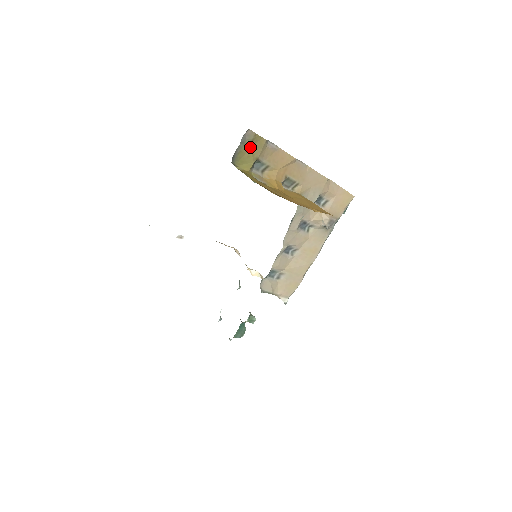
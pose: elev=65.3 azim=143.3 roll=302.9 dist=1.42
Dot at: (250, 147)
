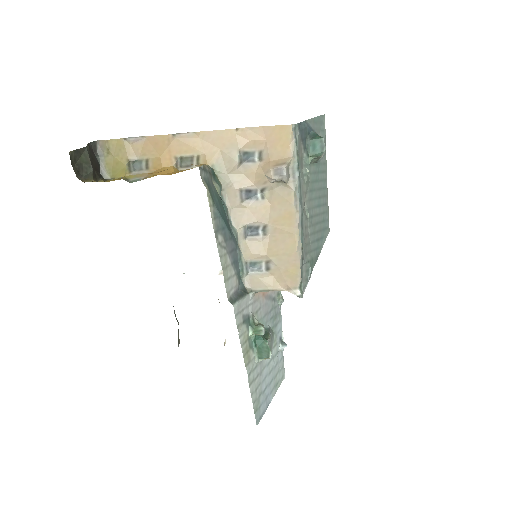
Dot at: (113, 155)
